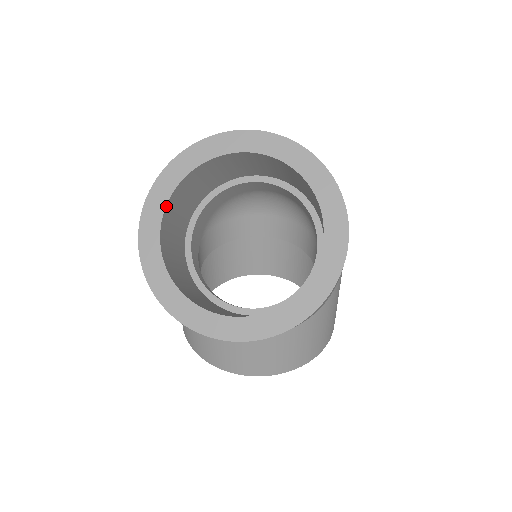
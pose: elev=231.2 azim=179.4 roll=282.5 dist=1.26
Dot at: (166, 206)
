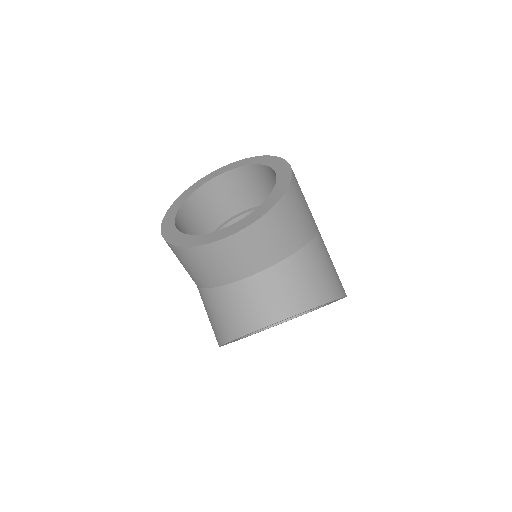
Dot at: (177, 214)
